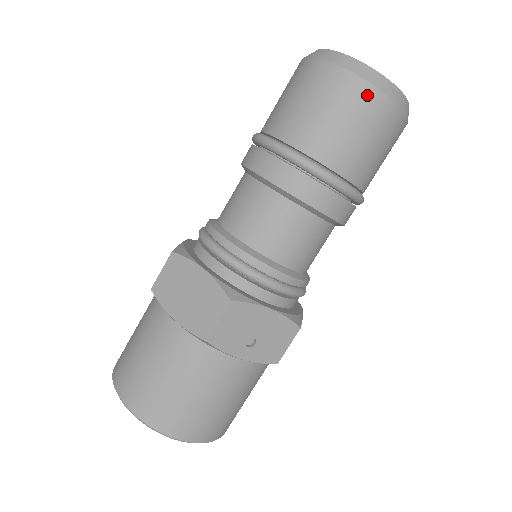
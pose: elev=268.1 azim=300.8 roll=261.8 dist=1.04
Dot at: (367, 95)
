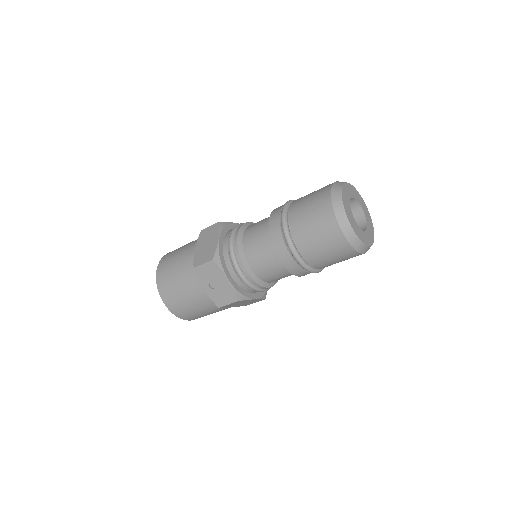
Dot at: (331, 221)
